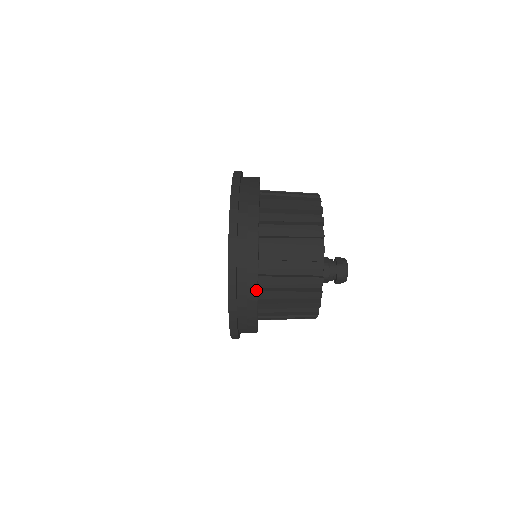
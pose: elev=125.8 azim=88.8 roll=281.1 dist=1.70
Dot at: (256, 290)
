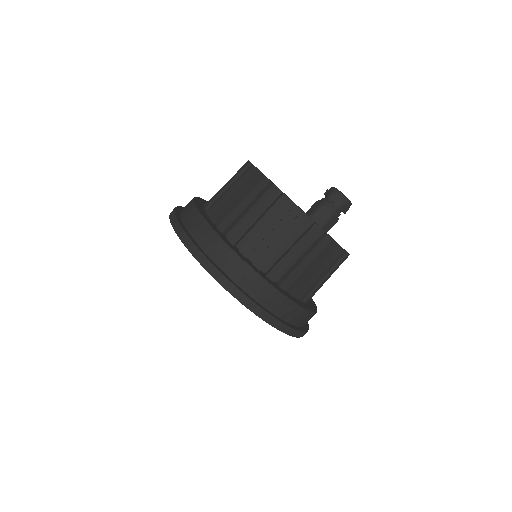
Dot at: (257, 275)
